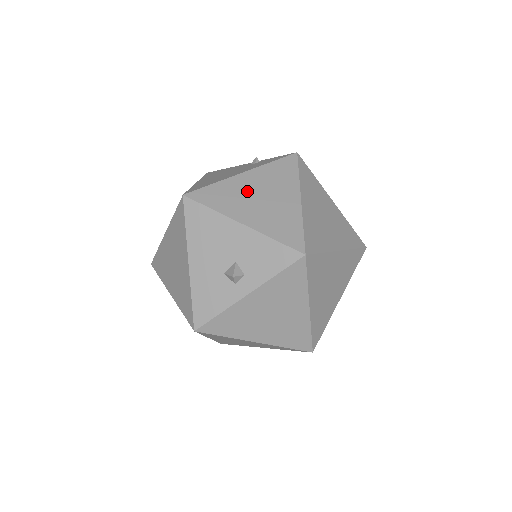
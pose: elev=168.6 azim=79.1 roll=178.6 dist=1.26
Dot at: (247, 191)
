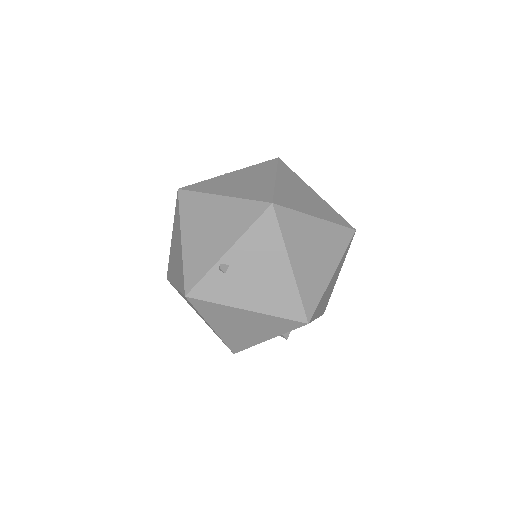
Dot at: occluded
